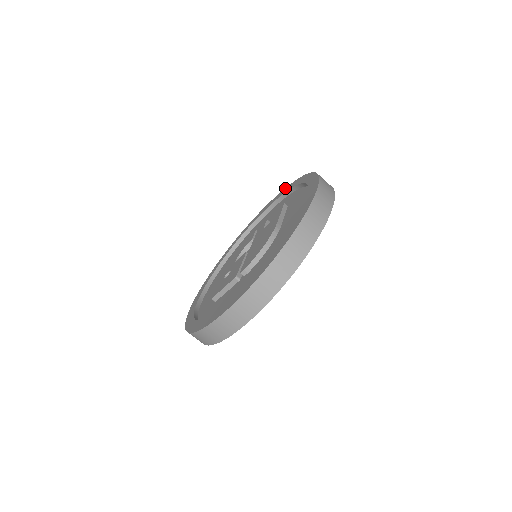
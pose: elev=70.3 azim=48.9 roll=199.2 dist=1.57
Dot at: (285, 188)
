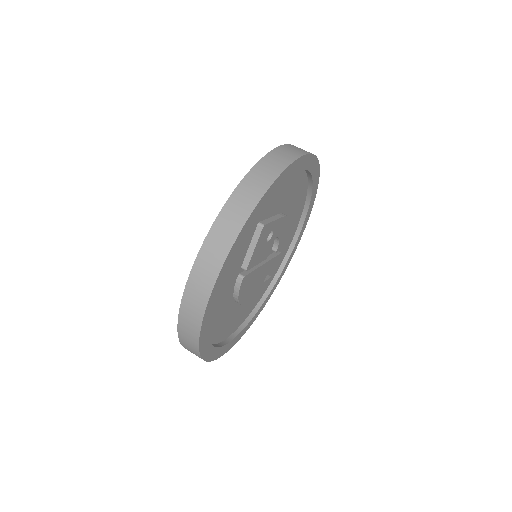
Dot at: occluded
